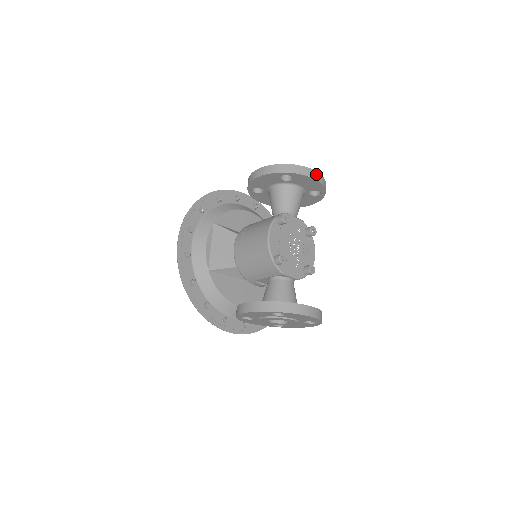
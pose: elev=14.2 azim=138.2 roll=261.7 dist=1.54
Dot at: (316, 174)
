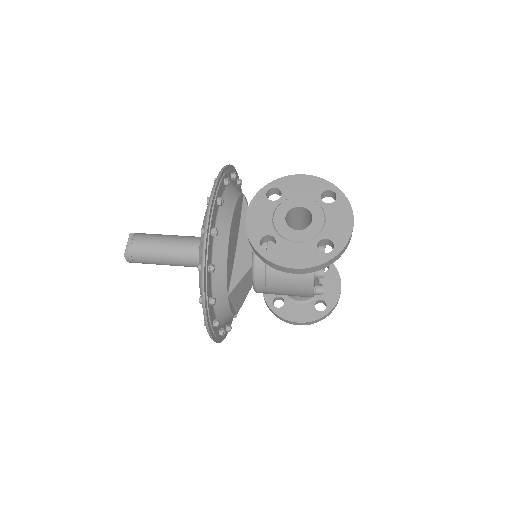
Dot at: (353, 224)
